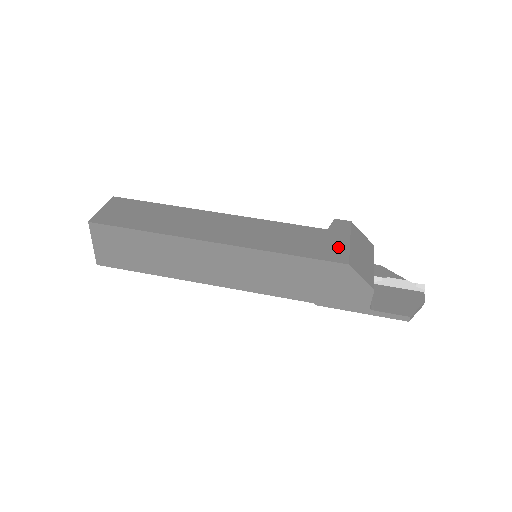
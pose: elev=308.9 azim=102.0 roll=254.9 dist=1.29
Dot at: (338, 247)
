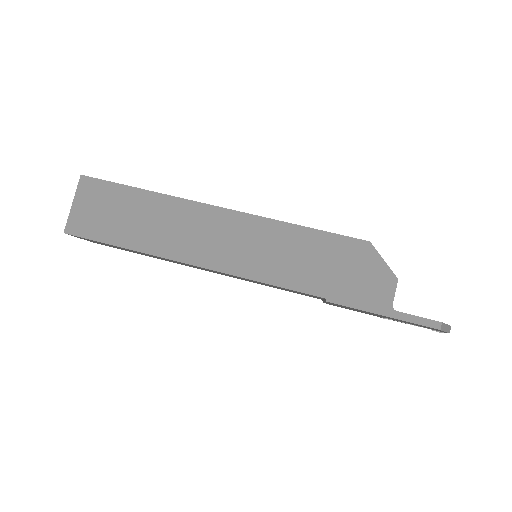
Dot at: occluded
